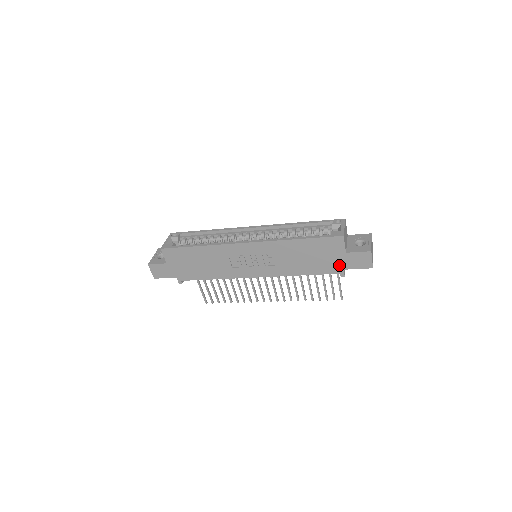
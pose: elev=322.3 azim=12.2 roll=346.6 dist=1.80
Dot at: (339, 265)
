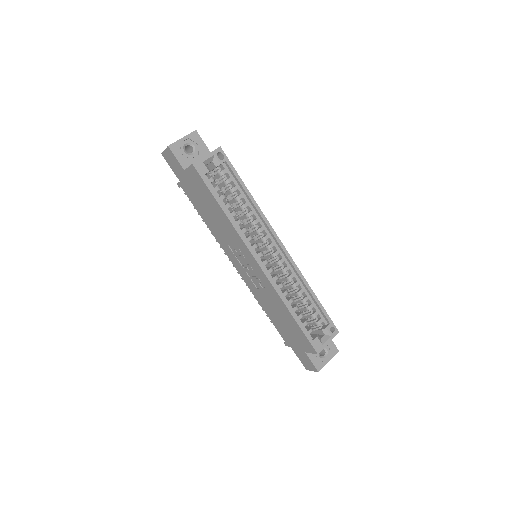
Dot at: (292, 344)
